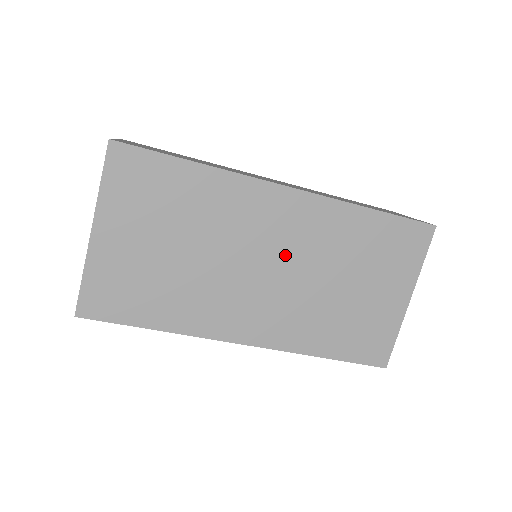
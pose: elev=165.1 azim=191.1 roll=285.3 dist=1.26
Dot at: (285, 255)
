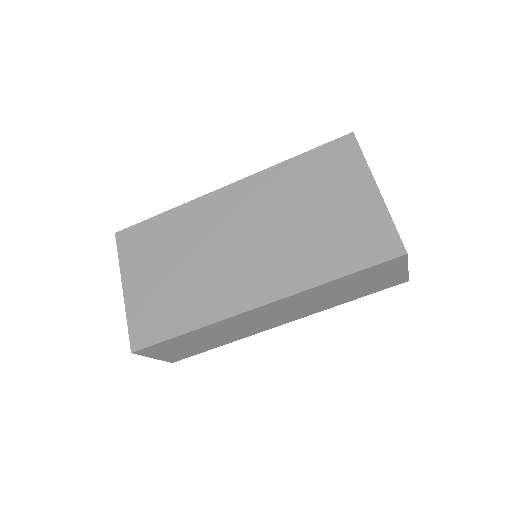
Dot at: (251, 225)
